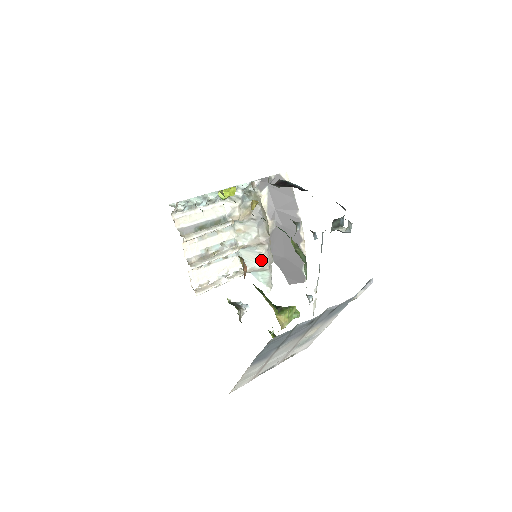
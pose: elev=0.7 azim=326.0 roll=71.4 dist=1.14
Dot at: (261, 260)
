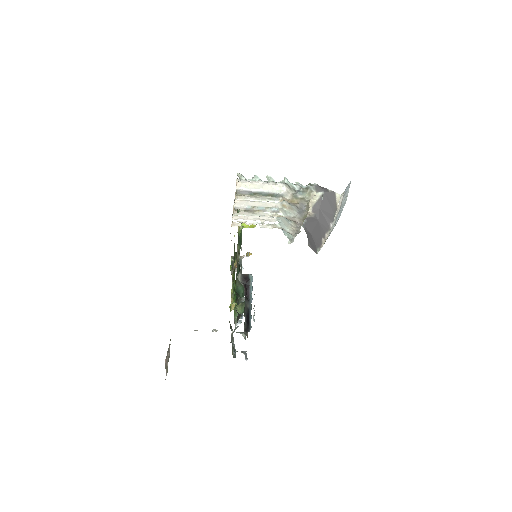
Dot at: (291, 228)
